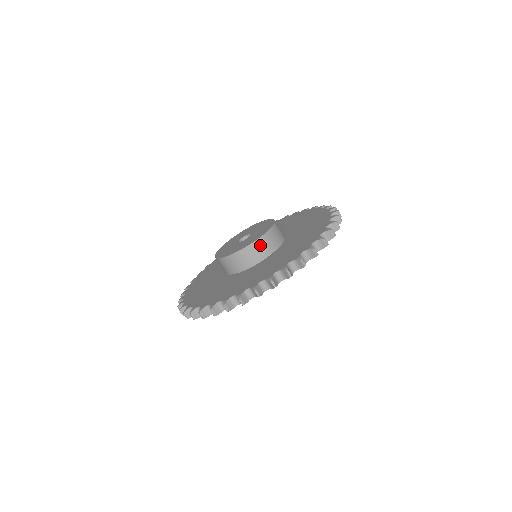
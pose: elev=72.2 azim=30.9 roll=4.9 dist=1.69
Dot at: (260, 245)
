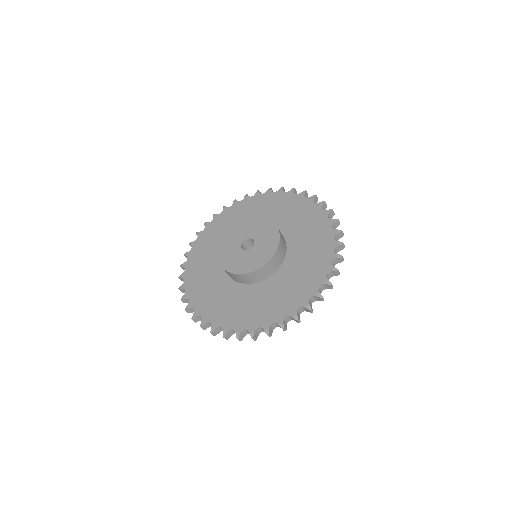
Dot at: (246, 277)
